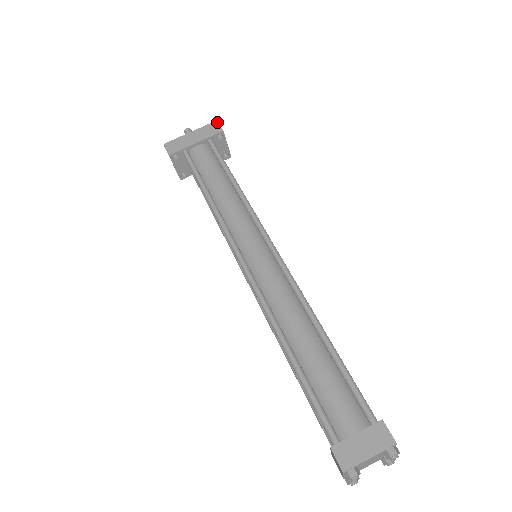
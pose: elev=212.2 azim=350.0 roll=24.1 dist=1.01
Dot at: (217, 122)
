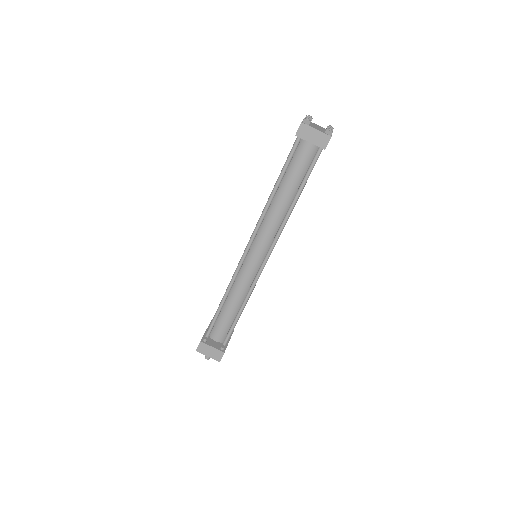
Dot at: occluded
